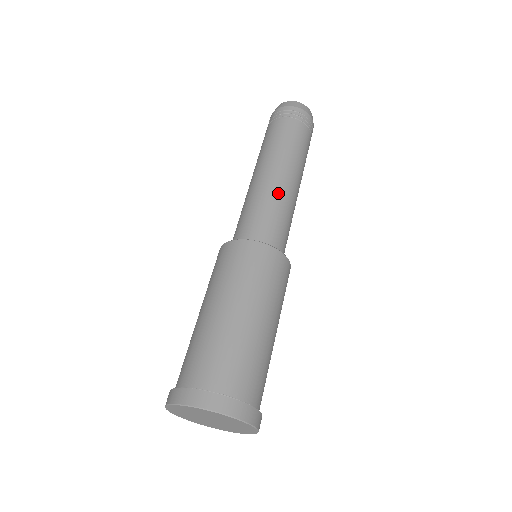
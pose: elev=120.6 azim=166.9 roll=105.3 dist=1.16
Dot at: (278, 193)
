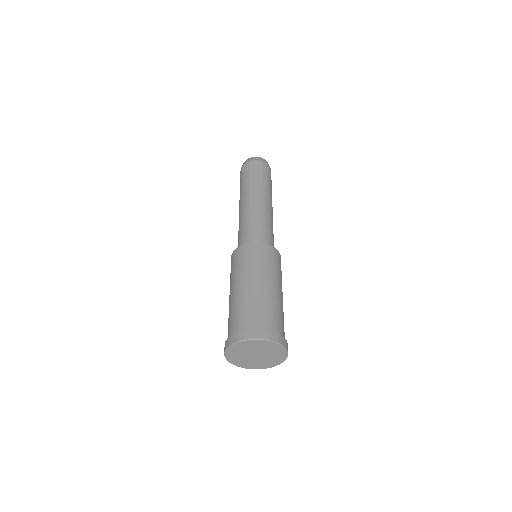
Dot at: (265, 215)
